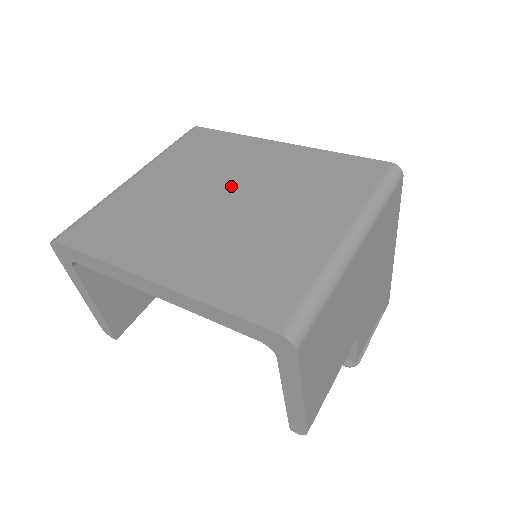
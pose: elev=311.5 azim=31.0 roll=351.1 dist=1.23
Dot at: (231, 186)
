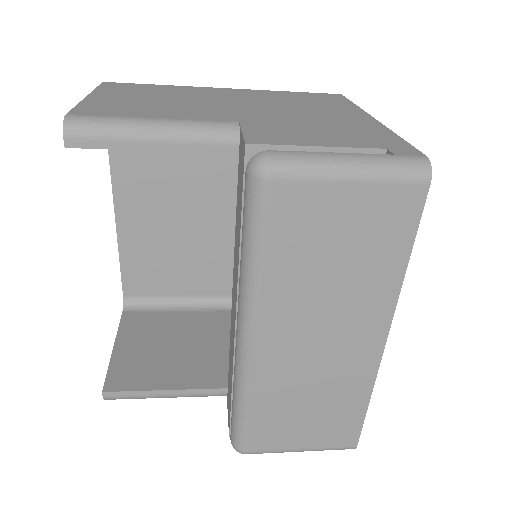
Dot at: occluded
